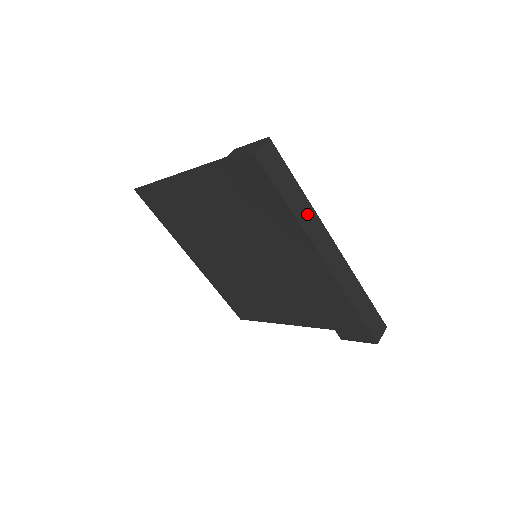
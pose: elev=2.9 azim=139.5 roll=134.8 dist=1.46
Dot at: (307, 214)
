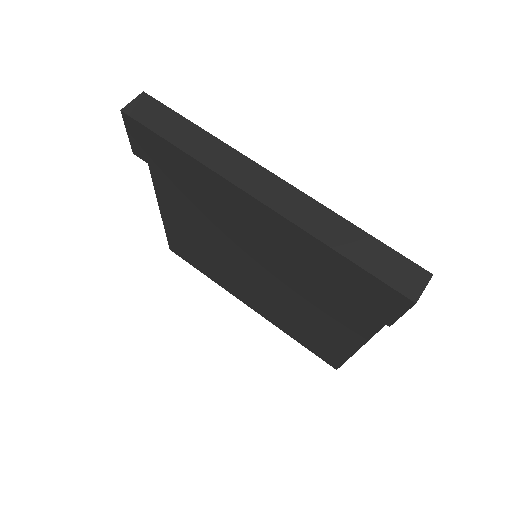
Dot at: (215, 152)
